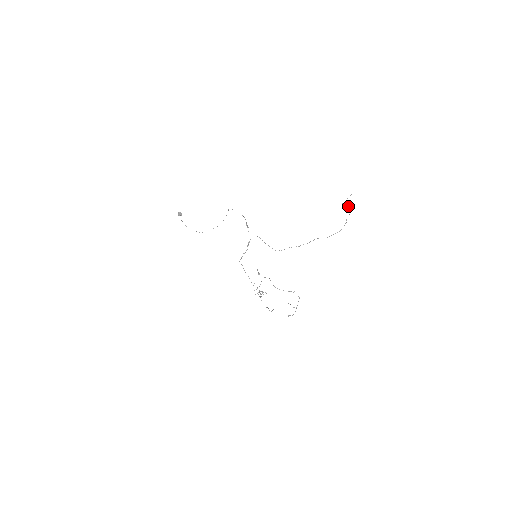
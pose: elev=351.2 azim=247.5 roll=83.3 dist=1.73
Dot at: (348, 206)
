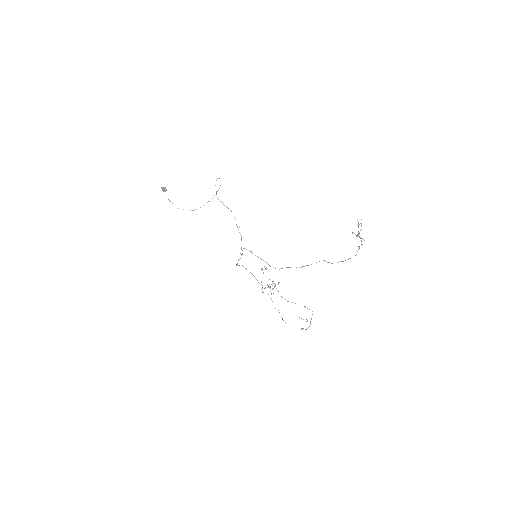
Dot at: (358, 234)
